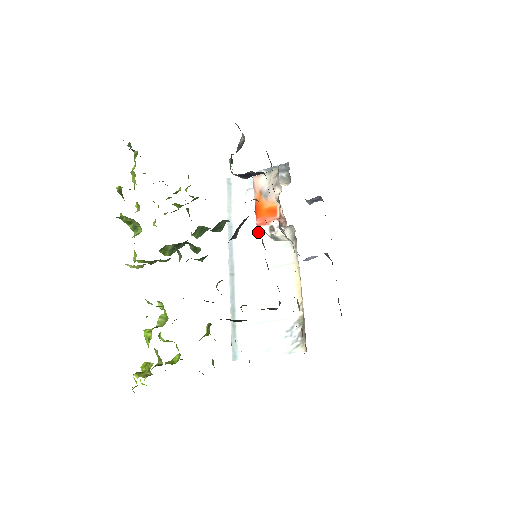
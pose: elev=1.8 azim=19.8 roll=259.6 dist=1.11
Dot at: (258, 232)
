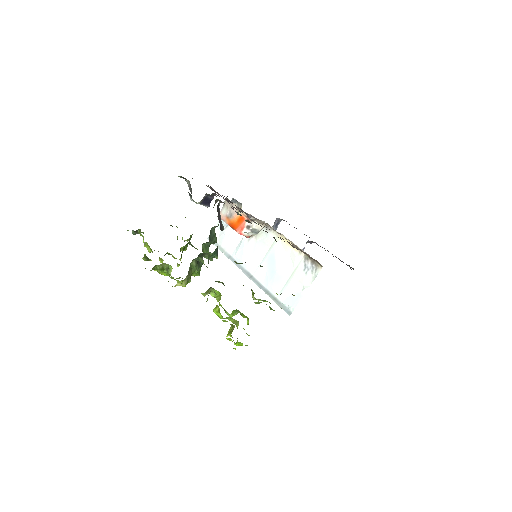
Dot at: (246, 243)
